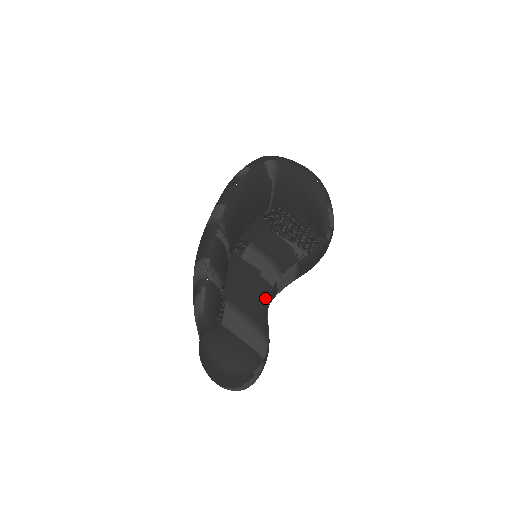
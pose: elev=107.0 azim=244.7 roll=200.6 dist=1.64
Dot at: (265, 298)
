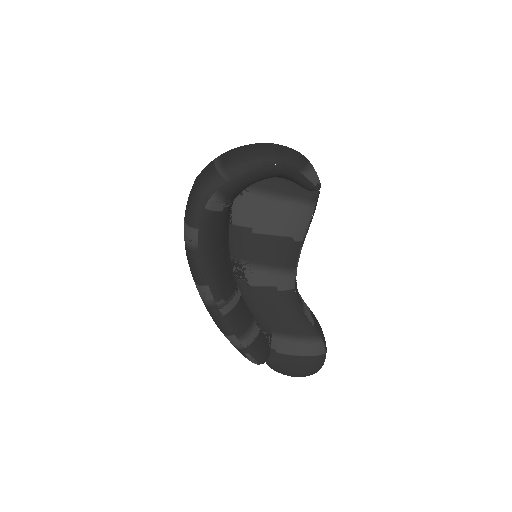
Dot at: (296, 306)
